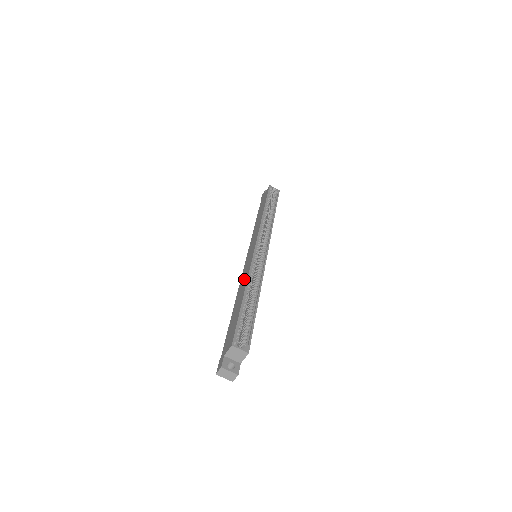
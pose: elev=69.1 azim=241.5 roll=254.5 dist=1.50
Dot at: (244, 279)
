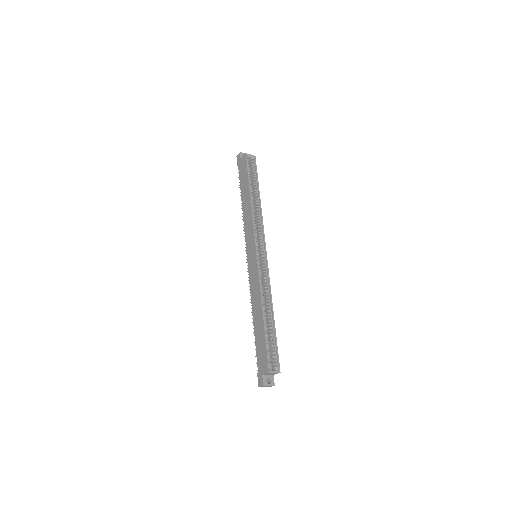
Dot at: (256, 292)
